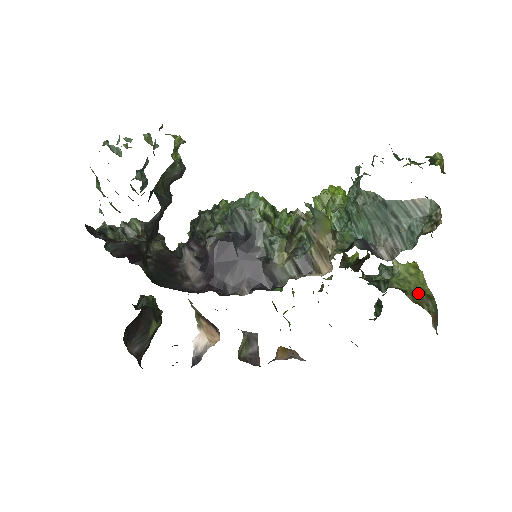
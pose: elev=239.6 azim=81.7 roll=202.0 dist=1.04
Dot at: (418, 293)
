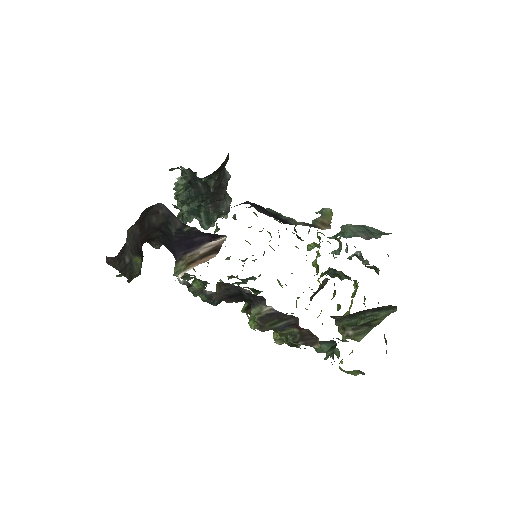
Dot at: occluded
